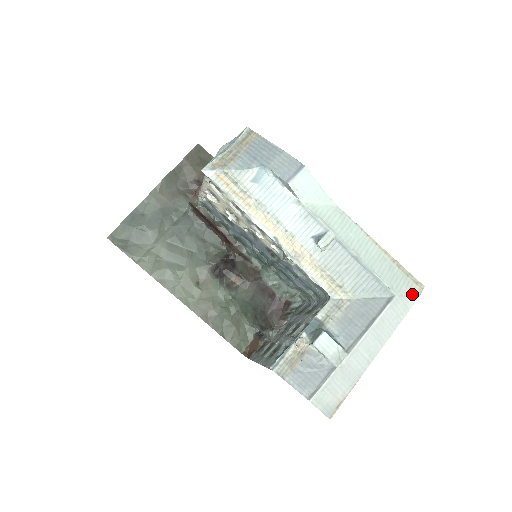
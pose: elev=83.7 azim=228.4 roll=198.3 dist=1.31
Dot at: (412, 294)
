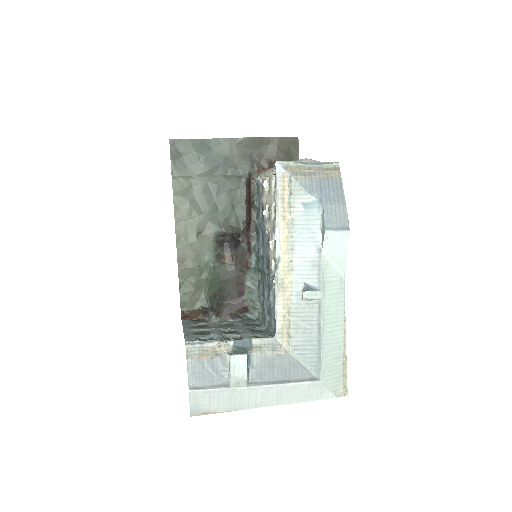
Dot at: (333, 391)
